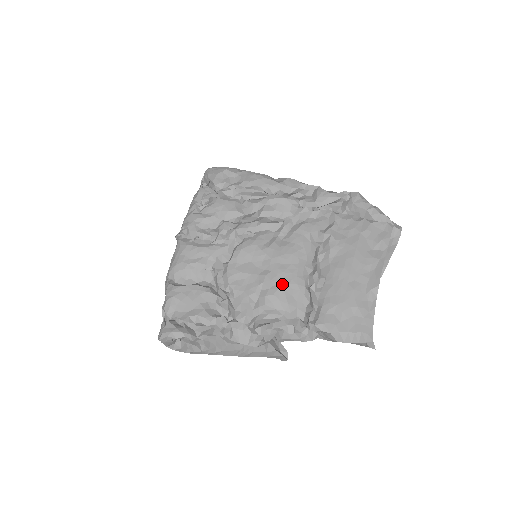
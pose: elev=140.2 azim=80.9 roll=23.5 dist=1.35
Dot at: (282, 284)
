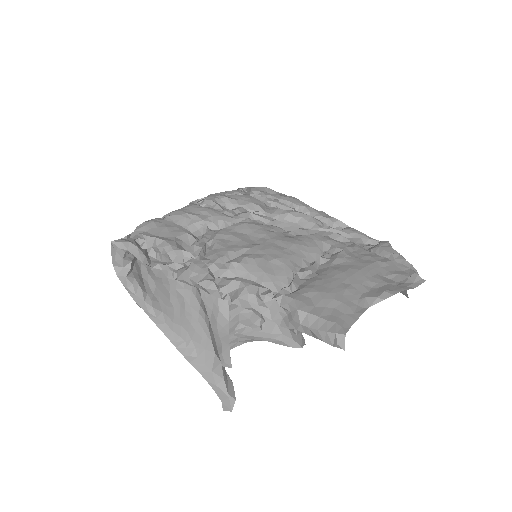
Dot at: (269, 256)
